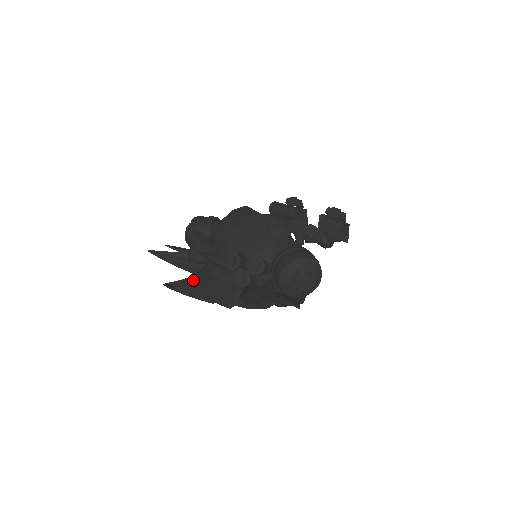
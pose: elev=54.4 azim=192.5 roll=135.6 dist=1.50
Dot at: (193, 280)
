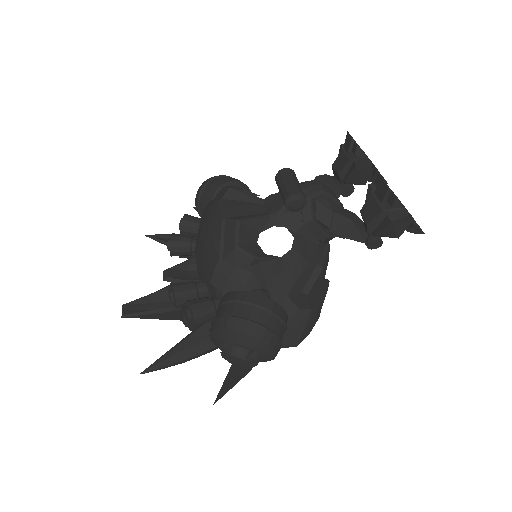
Dot at: occluded
